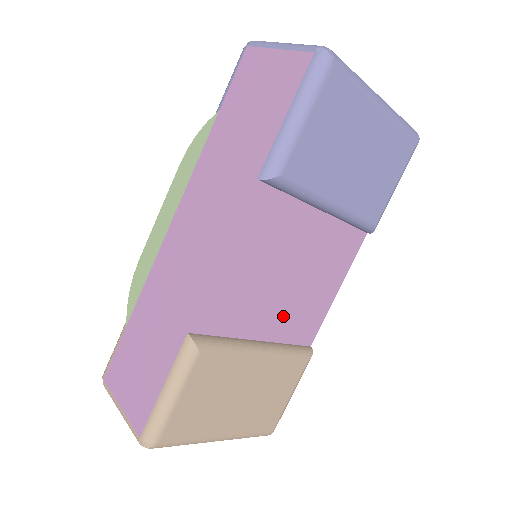
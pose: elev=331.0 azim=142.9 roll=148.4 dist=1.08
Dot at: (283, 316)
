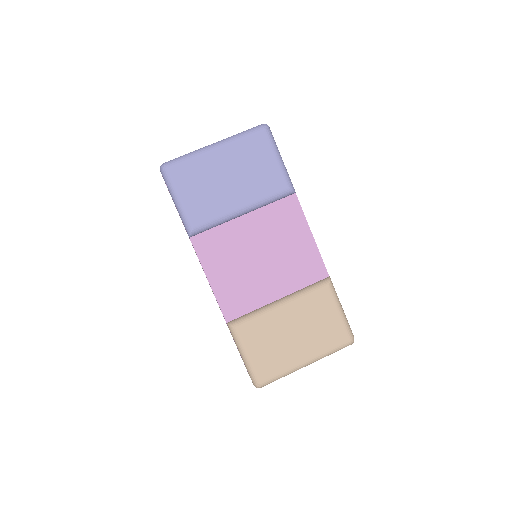
Dot at: (283, 277)
